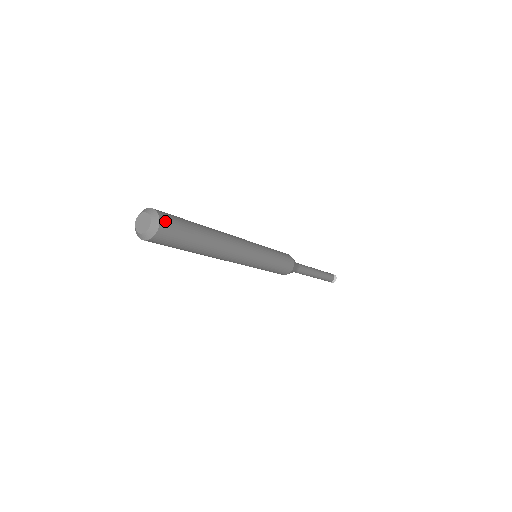
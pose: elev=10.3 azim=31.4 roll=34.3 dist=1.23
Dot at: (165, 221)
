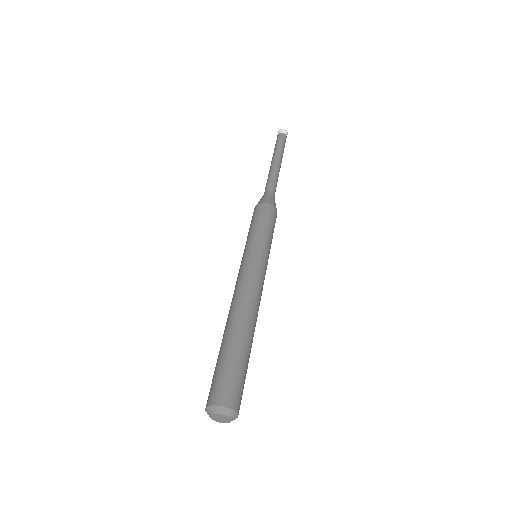
Dot at: (237, 404)
